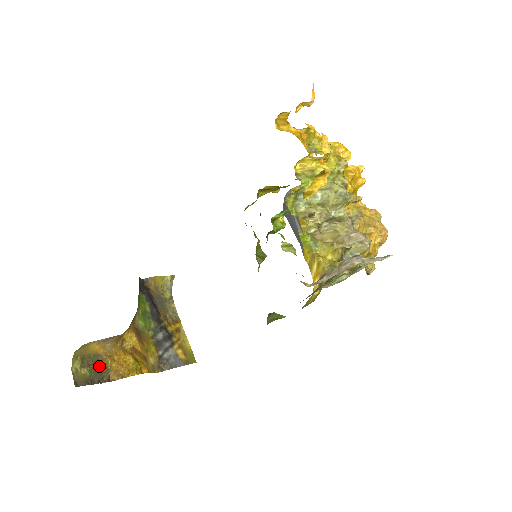
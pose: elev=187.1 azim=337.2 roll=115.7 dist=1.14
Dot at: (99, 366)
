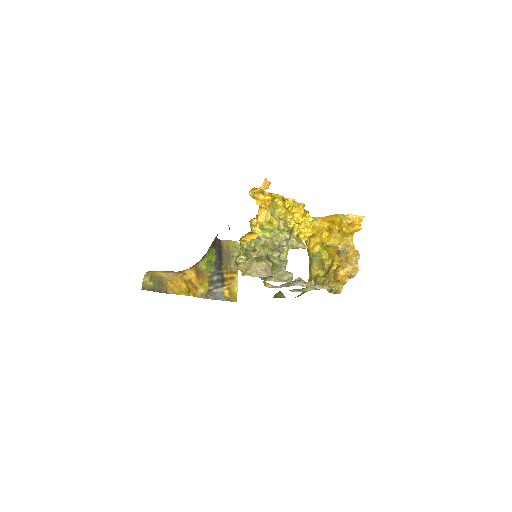
Dot at: (161, 283)
